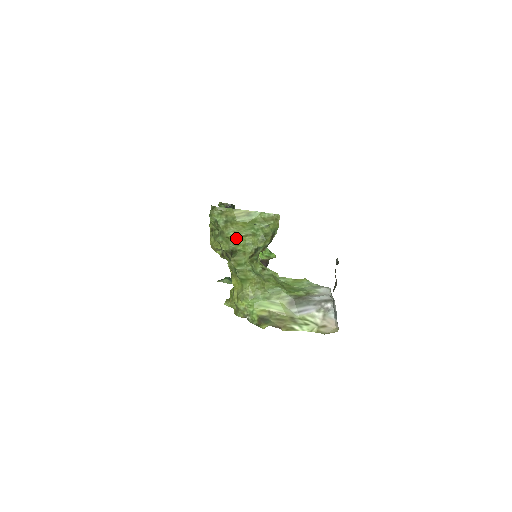
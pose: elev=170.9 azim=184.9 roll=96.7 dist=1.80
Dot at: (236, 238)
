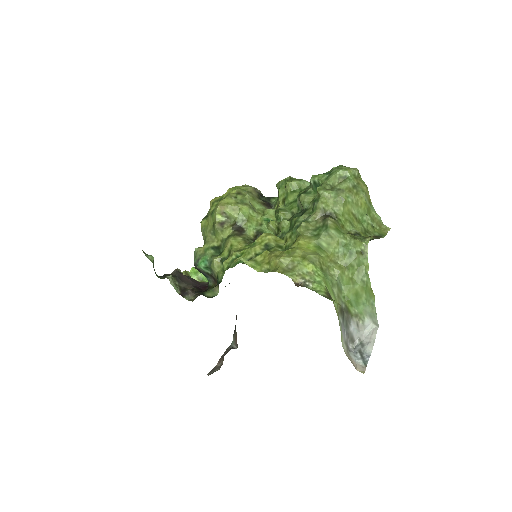
Dot at: (347, 208)
